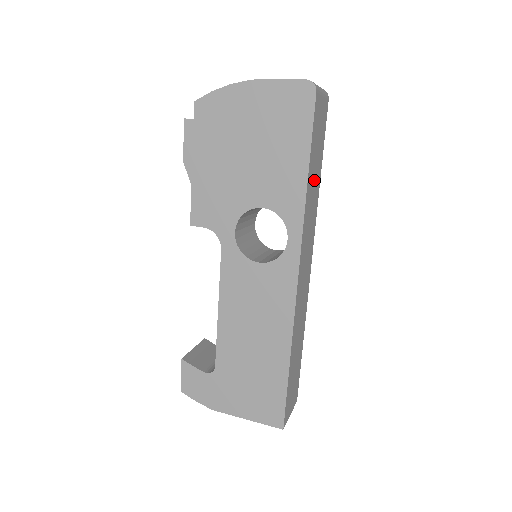
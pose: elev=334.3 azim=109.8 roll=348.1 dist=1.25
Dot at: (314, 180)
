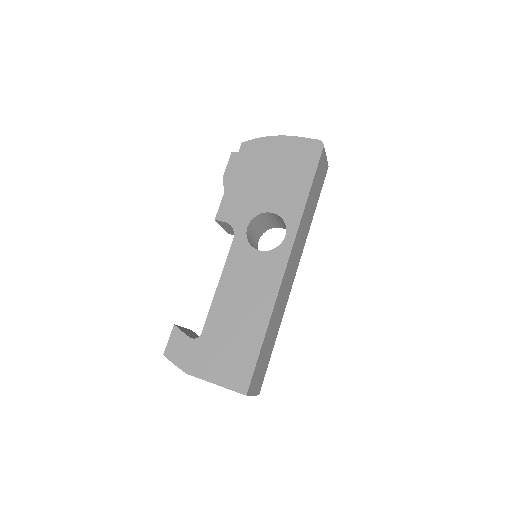
Dot at: (310, 208)
